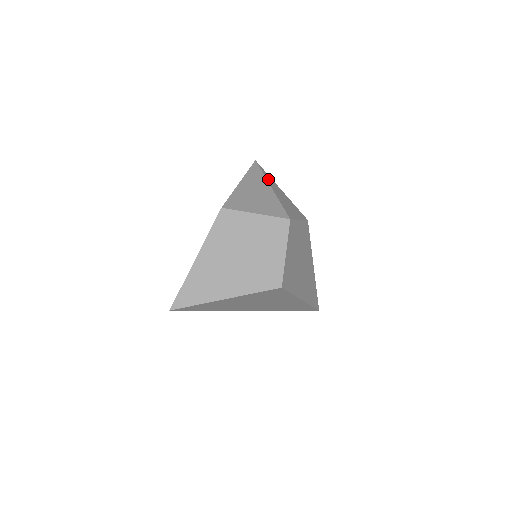
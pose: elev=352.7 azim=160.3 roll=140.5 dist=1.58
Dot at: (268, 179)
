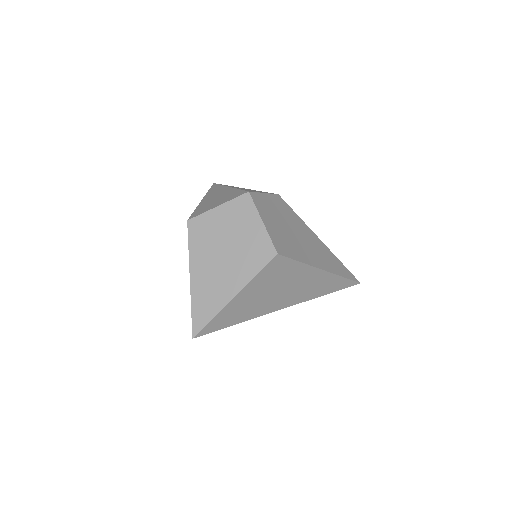
Dot at: occluded
